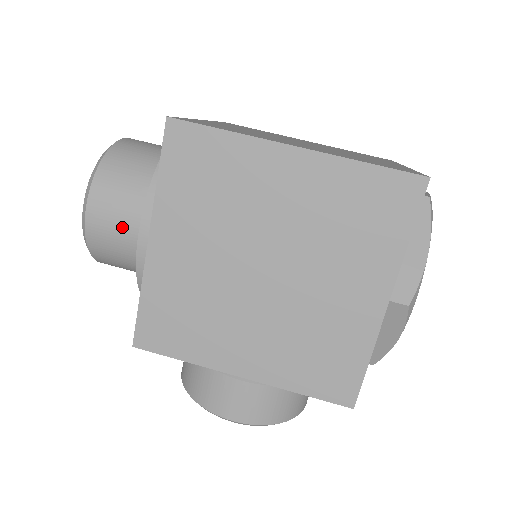
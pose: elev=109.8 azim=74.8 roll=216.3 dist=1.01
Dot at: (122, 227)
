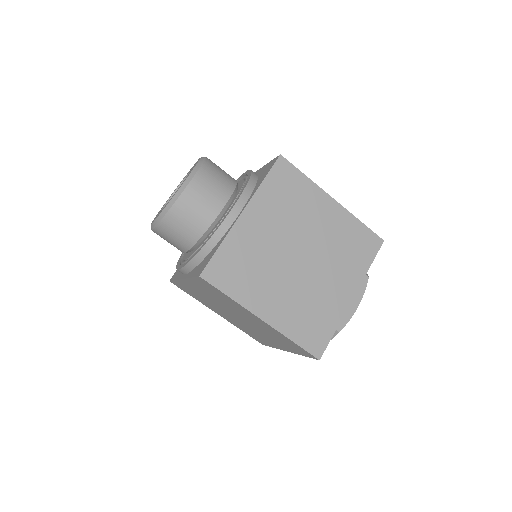
Dot at: (173, 245)
